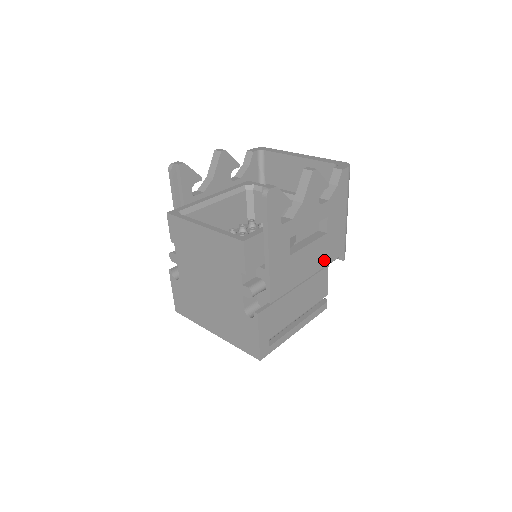
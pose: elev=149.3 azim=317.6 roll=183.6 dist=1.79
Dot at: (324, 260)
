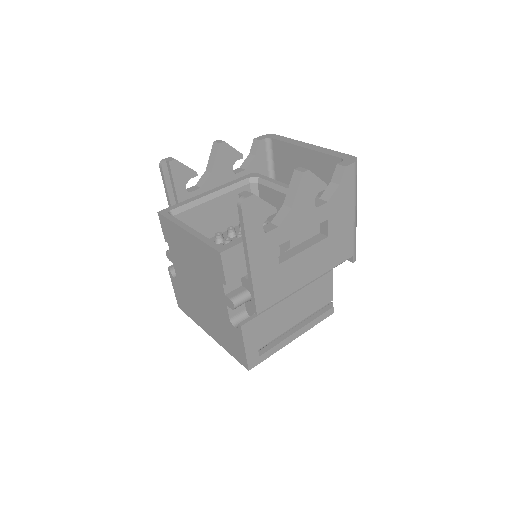
Dot at: (326, 265)
